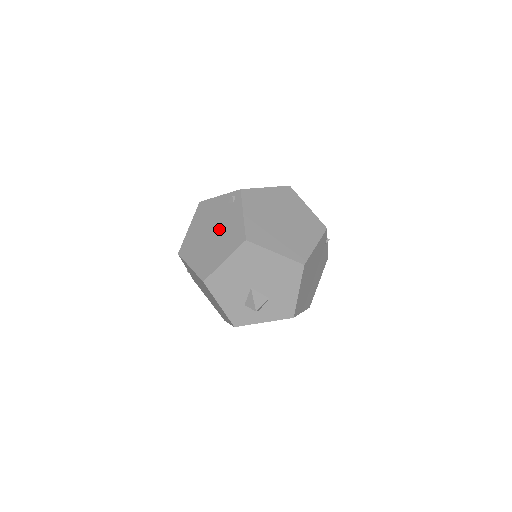
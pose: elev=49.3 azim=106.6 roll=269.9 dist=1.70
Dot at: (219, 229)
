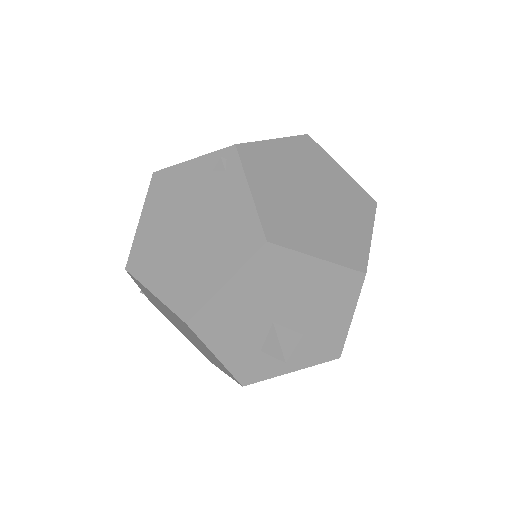
Dot at: (203, 221)
